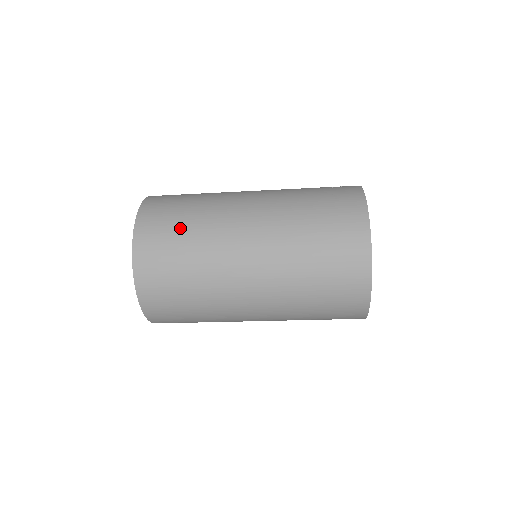
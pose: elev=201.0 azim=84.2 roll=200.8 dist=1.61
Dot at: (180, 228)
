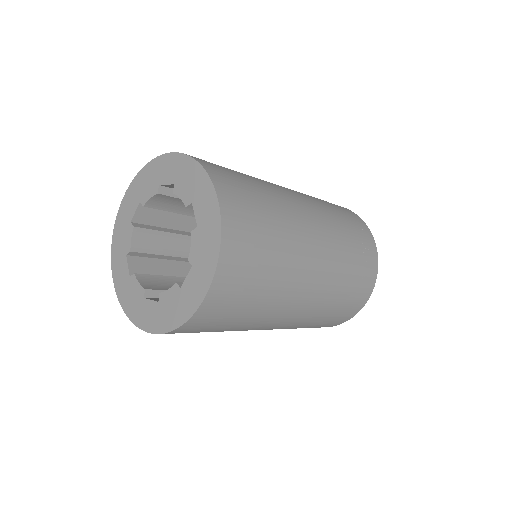
Dot at: (246, 308)
